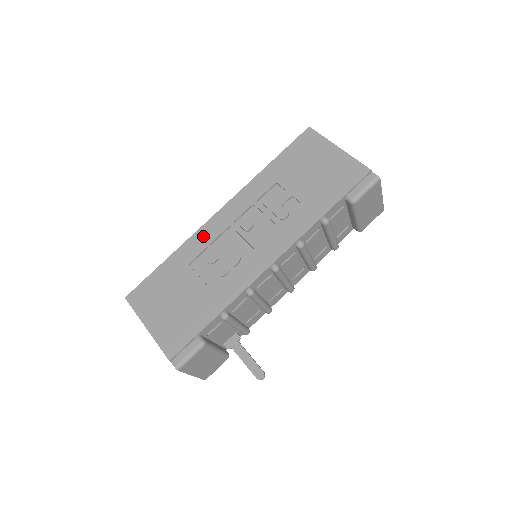
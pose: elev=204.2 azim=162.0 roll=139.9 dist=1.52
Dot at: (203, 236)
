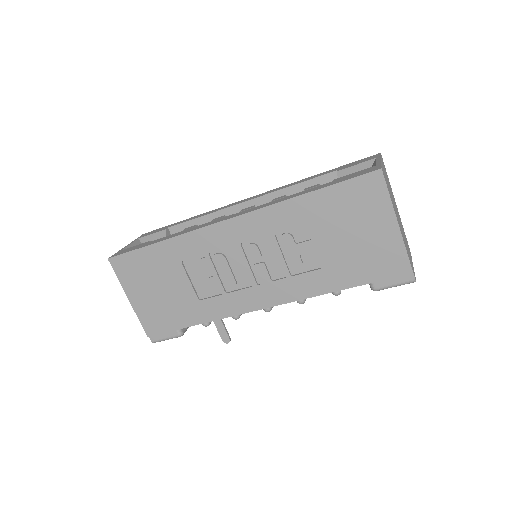
Dot at: (203, 240)
